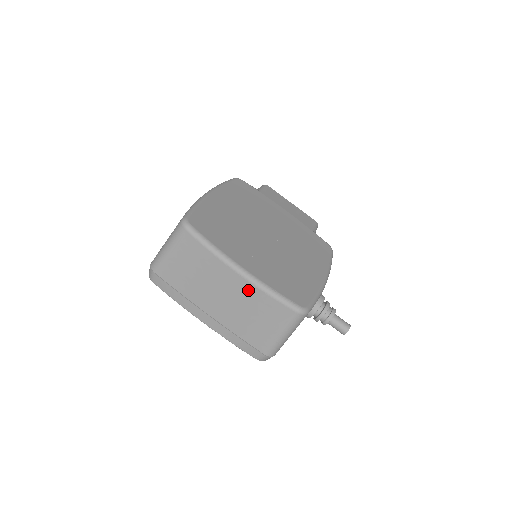
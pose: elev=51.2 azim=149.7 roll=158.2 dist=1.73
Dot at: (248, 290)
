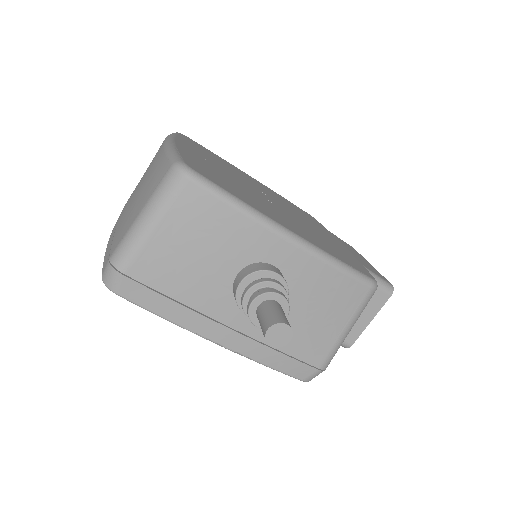
Dot at: (157, 158)
